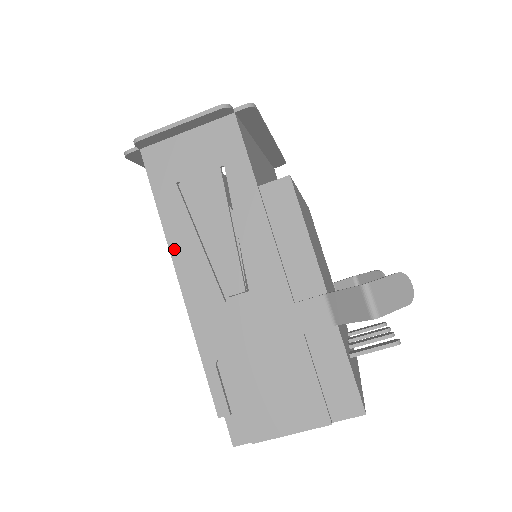
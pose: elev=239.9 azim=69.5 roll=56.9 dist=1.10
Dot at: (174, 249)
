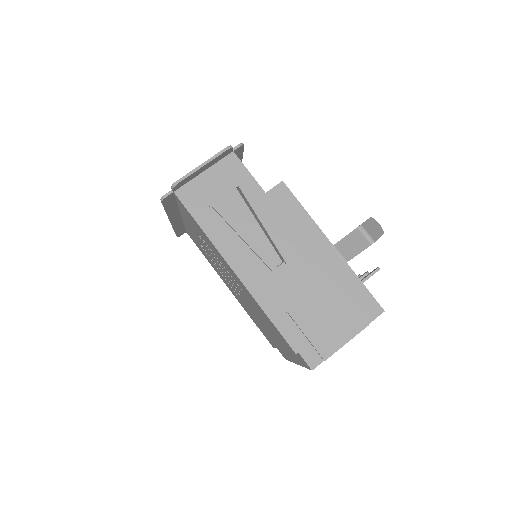
Dot at: (223, 251)
